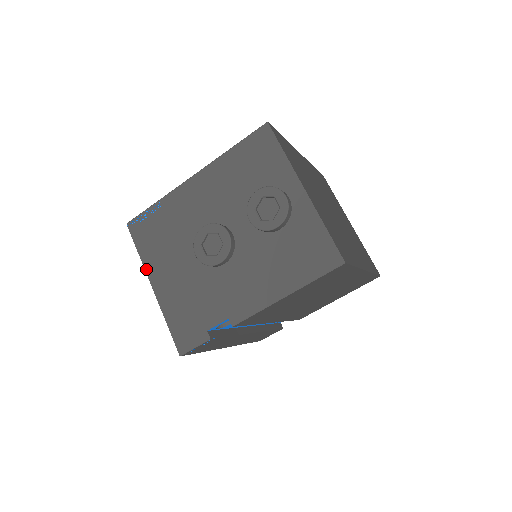
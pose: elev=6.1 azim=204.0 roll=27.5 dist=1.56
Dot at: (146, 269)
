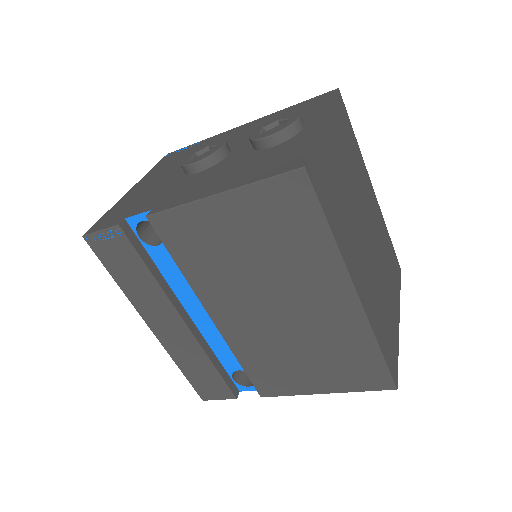
Dot at: (143, 178)
